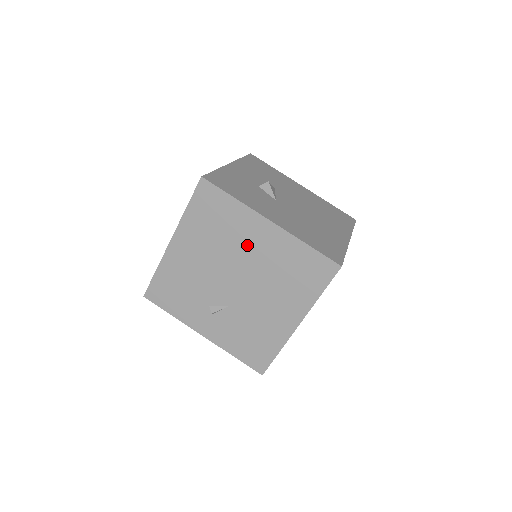
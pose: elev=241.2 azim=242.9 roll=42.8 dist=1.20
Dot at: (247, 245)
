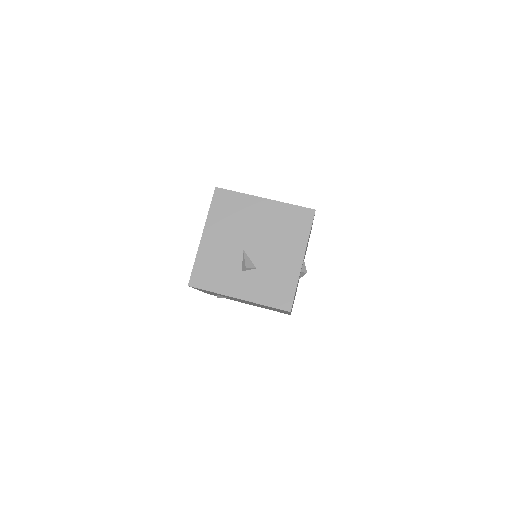
Dot at: (270, 308)
